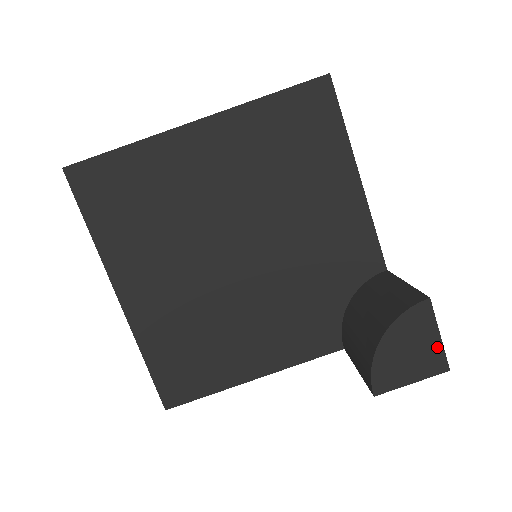
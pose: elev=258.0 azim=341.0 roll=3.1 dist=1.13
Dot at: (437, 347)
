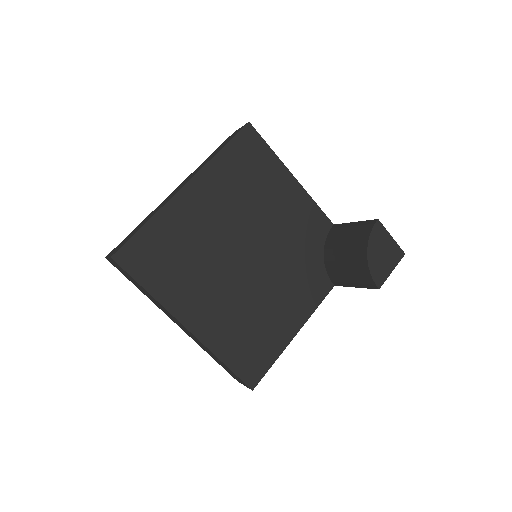
Dot at: (394, 244)
